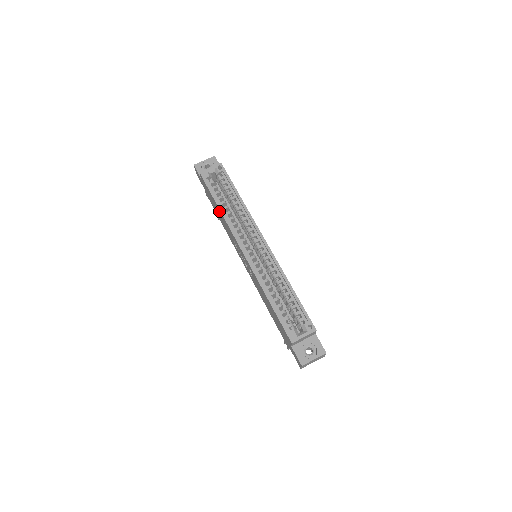
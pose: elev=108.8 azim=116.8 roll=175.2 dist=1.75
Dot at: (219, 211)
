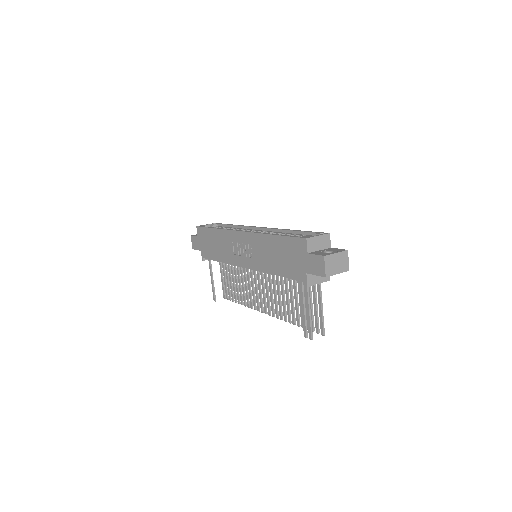
Dot at: (216, 234)
